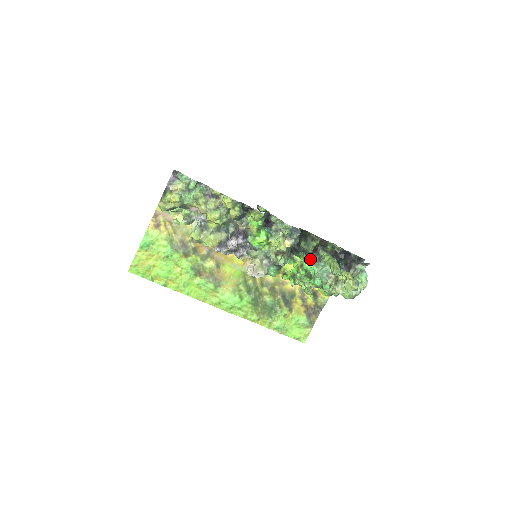
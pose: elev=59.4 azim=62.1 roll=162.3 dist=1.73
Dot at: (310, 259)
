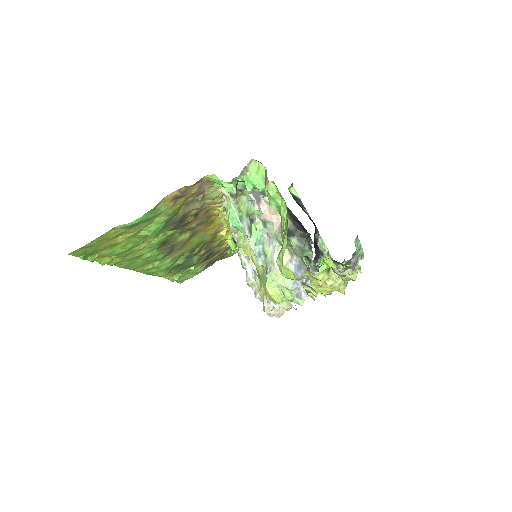
Dot at: occluded
